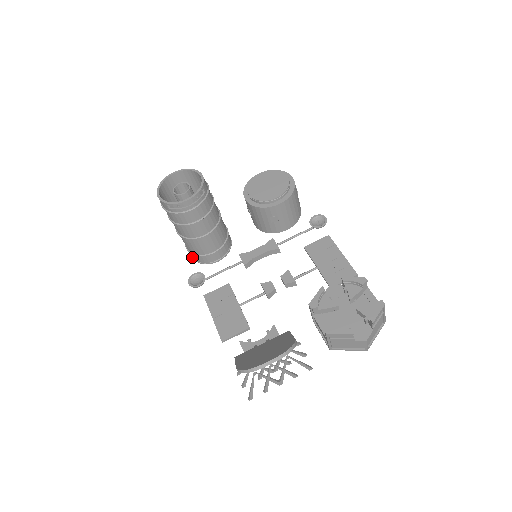
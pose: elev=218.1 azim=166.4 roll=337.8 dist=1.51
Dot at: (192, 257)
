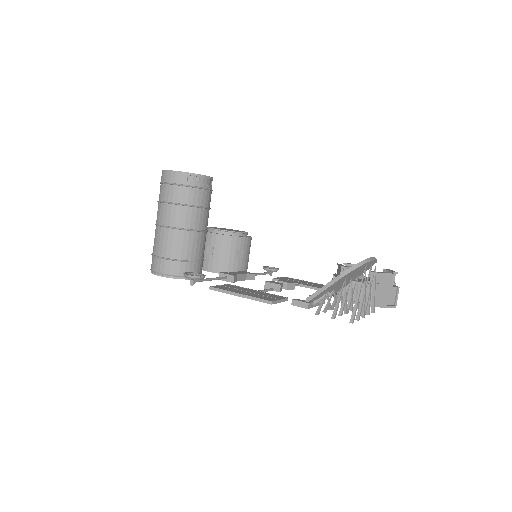
Dot at: (163, 273)
